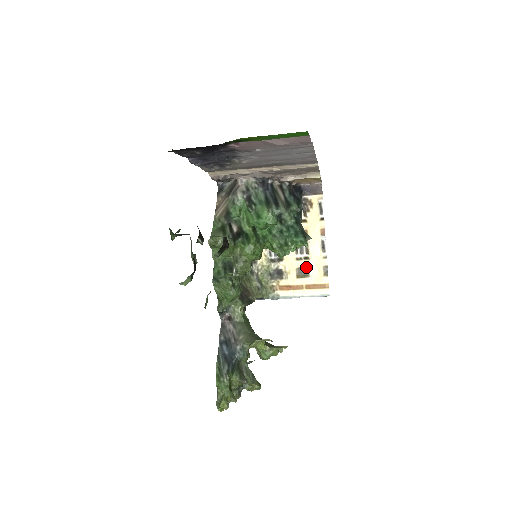
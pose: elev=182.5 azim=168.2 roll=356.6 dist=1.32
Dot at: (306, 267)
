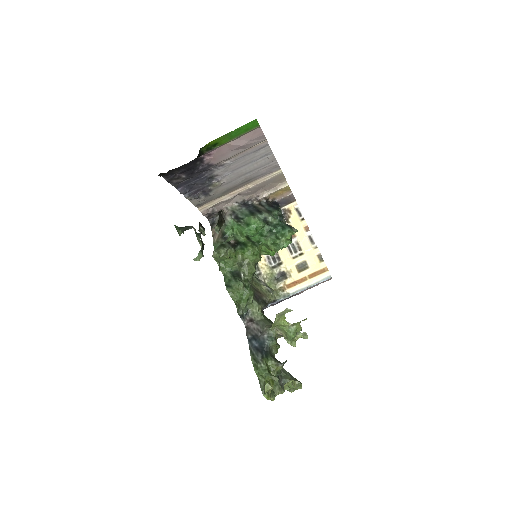
Dot at: (303, 261)
